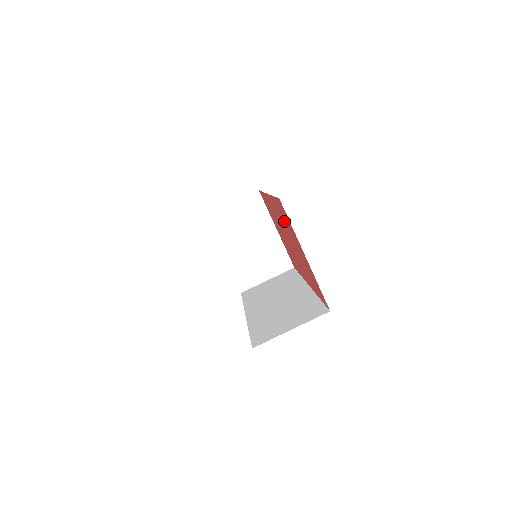
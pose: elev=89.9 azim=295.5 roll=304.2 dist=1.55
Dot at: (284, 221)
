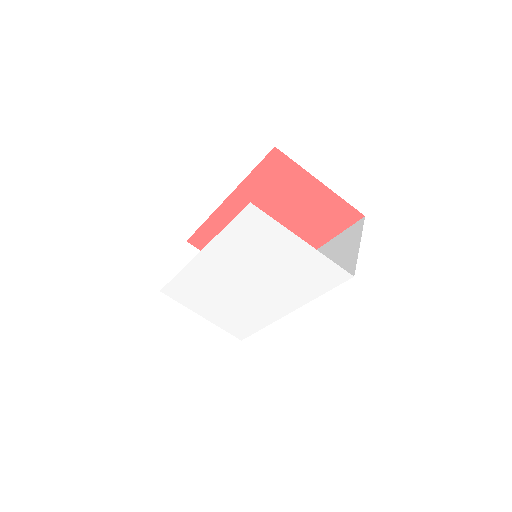
Dot at: (270, 190)
